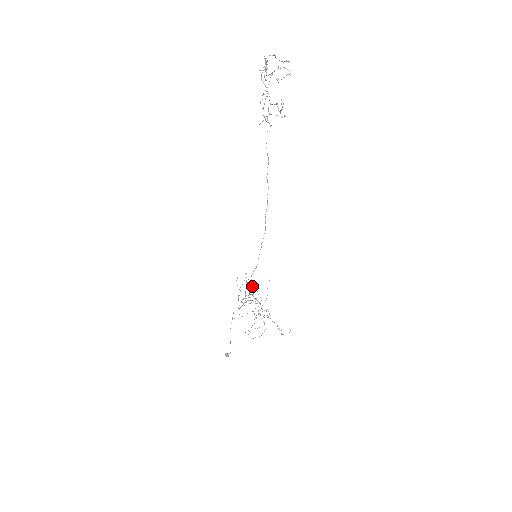
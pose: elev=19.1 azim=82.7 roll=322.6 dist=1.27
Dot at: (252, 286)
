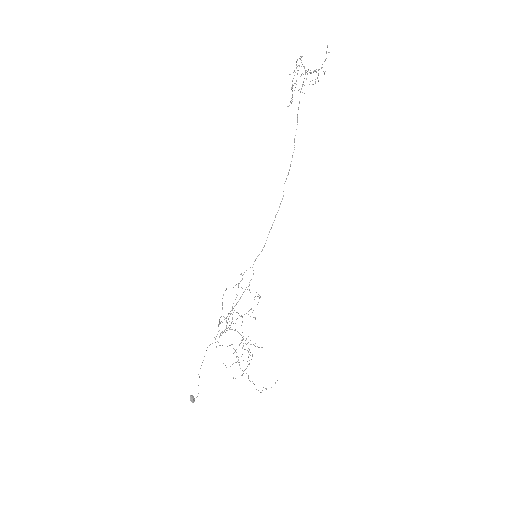
Dot at: occluded
